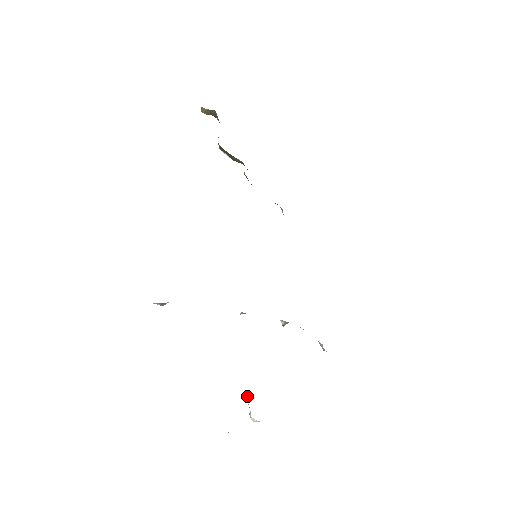
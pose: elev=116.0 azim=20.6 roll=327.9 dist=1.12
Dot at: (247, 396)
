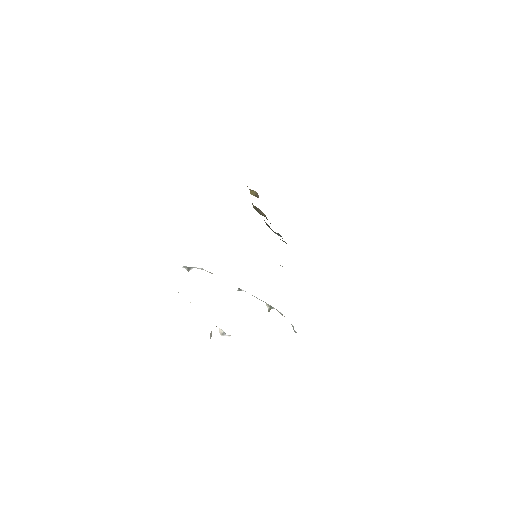
Dot at: occluded
